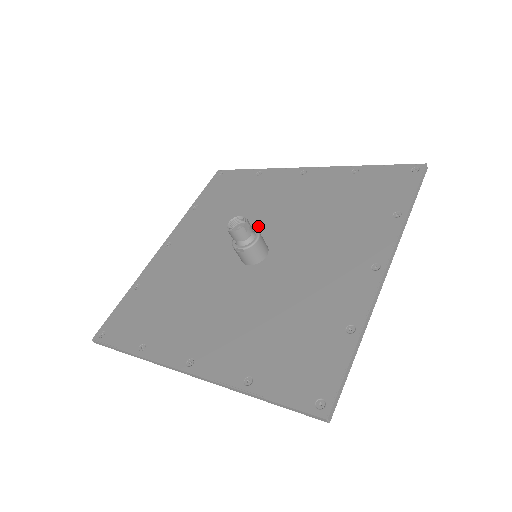
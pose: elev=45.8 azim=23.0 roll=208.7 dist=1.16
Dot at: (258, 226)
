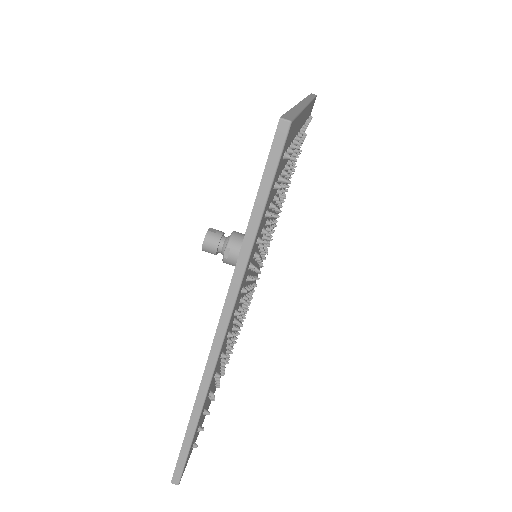
Dot at: occluded
